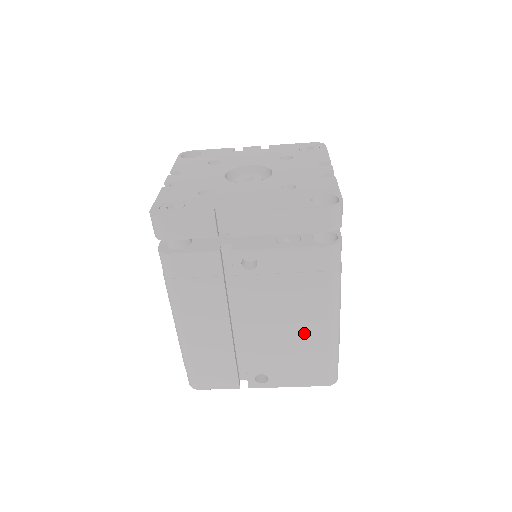
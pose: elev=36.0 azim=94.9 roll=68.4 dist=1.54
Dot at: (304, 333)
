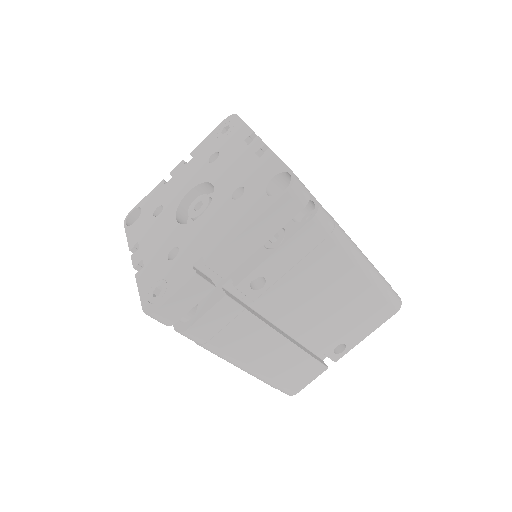
Dot at: (346, 294)
